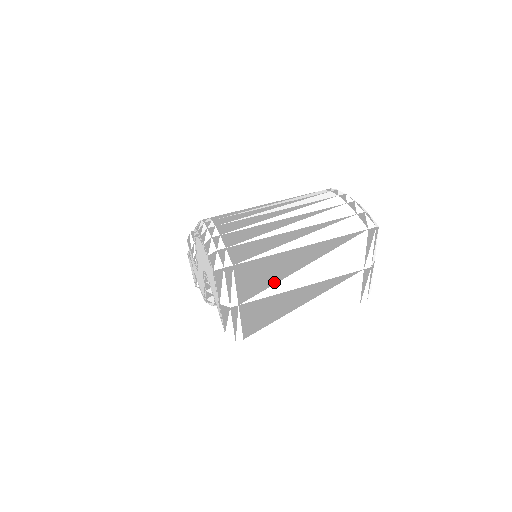
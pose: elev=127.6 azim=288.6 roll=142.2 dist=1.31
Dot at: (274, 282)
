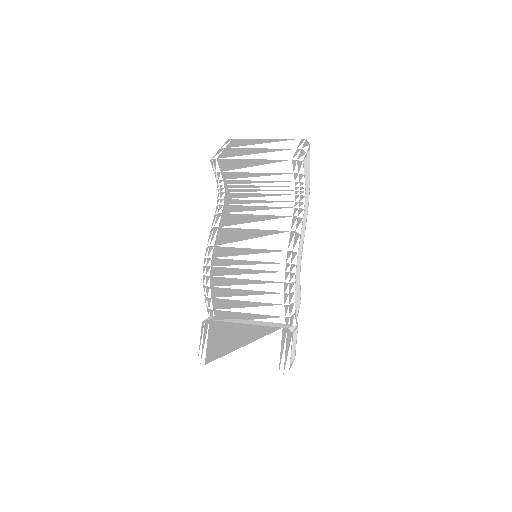
Dot at: (247, 145)
